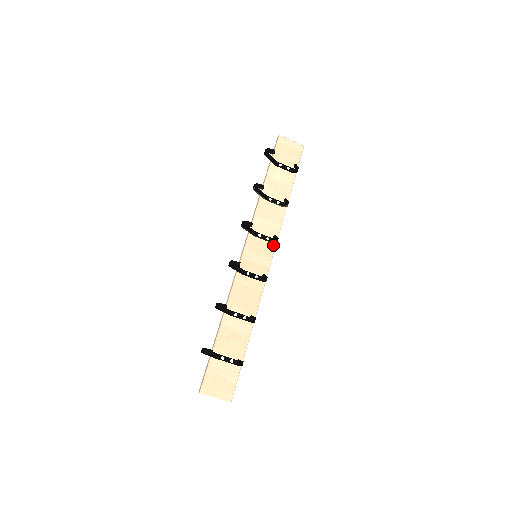
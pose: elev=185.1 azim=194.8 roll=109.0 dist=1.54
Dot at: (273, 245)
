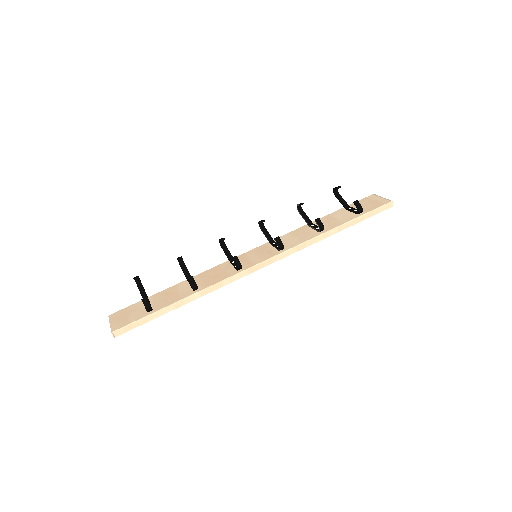
Dot at: (278, 253)
